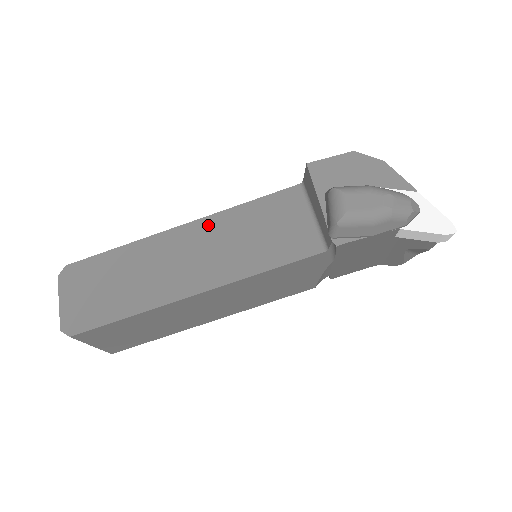
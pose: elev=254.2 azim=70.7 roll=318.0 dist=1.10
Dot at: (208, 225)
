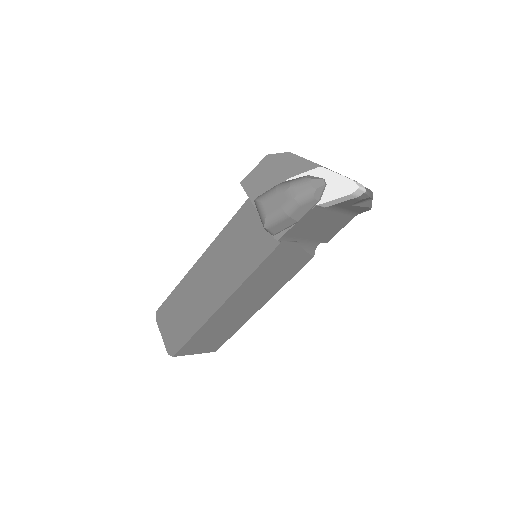
Dot at: (213, 251)
